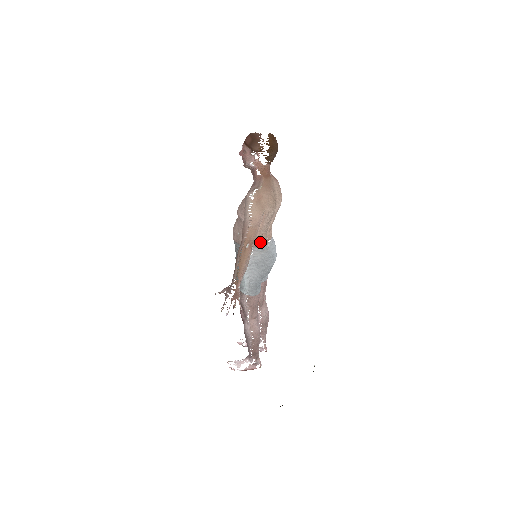
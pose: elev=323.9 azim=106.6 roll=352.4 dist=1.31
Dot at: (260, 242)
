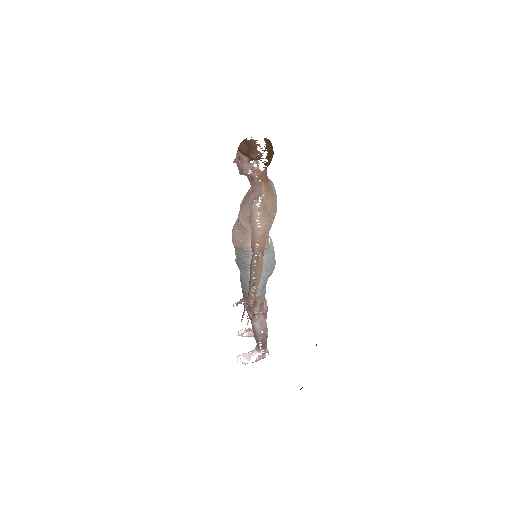
Dot at: occluded
